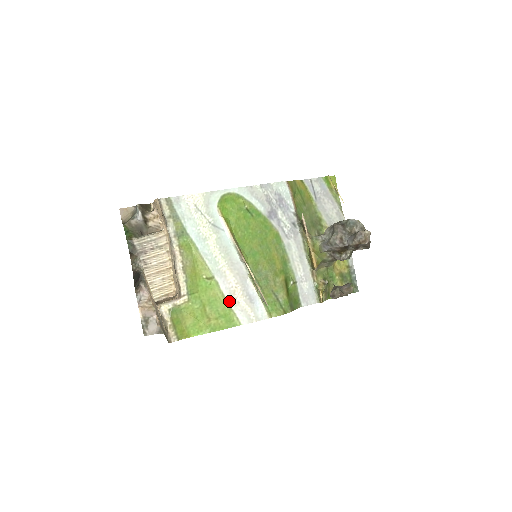
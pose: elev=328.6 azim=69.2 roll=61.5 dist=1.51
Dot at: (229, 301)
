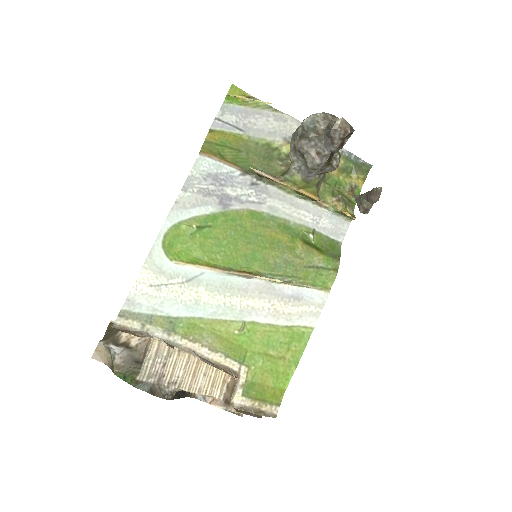
Dot at: (281, 323)
